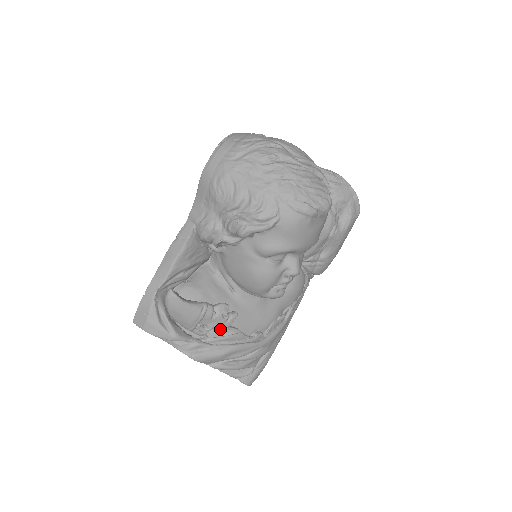
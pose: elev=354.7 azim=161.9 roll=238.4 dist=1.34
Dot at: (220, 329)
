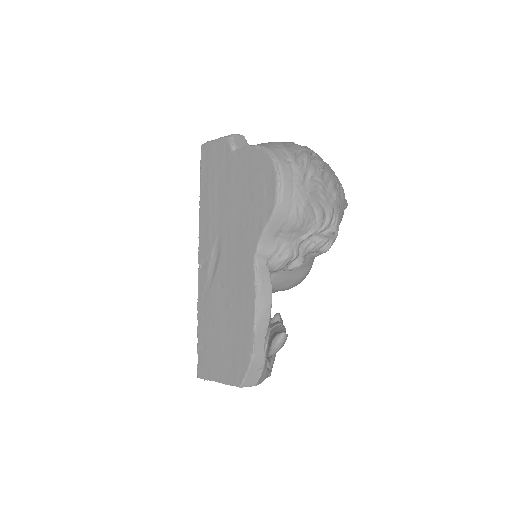
Dot at: occluded
